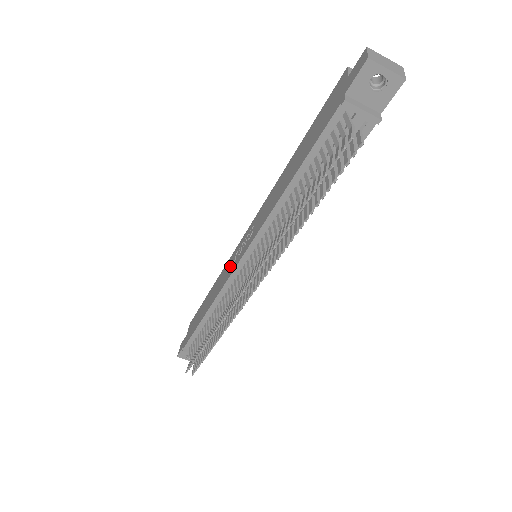
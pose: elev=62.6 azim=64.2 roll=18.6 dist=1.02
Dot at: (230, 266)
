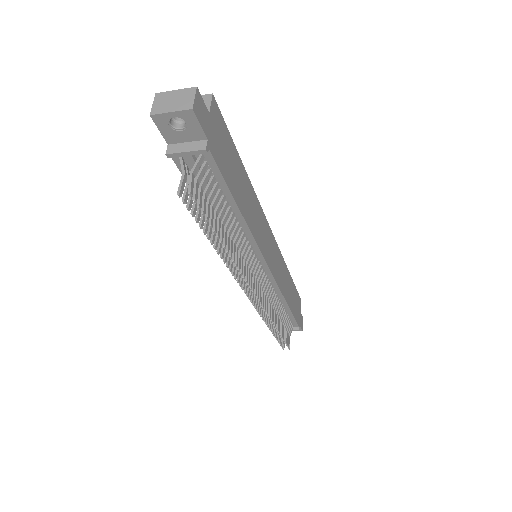
Dot at: occluded
